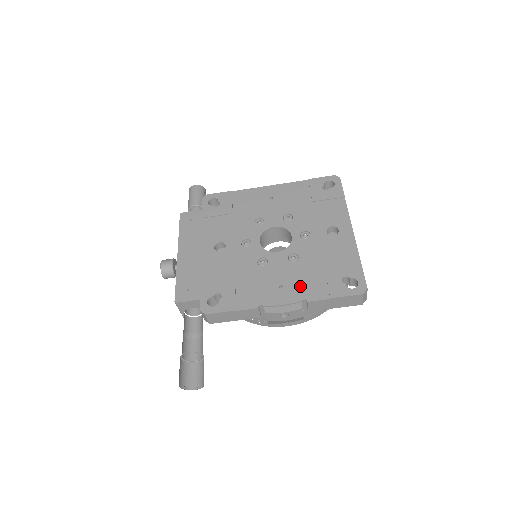
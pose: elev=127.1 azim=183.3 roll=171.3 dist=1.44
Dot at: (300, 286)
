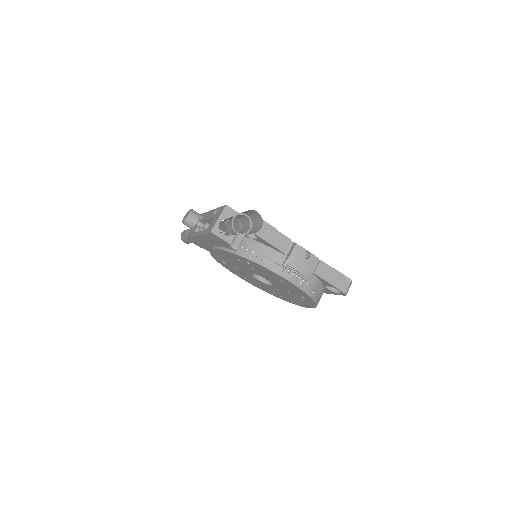
Dot at: occluded
